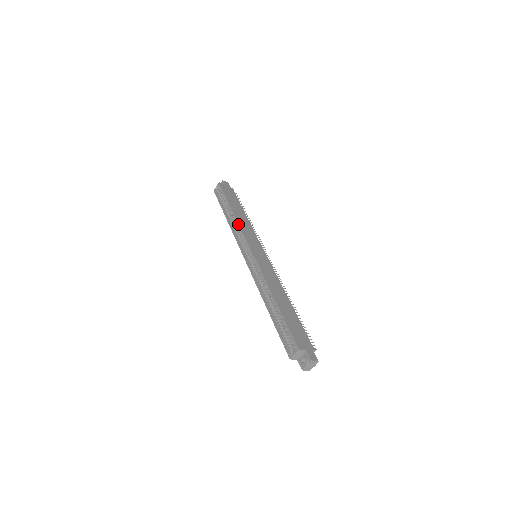
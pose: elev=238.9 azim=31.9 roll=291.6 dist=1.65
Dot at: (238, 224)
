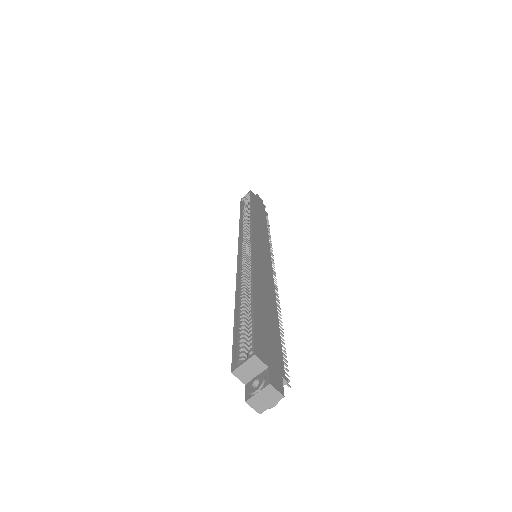
Dot at: (250, 219)
